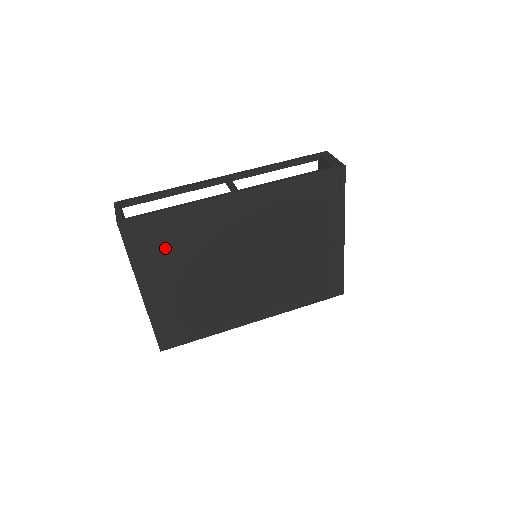
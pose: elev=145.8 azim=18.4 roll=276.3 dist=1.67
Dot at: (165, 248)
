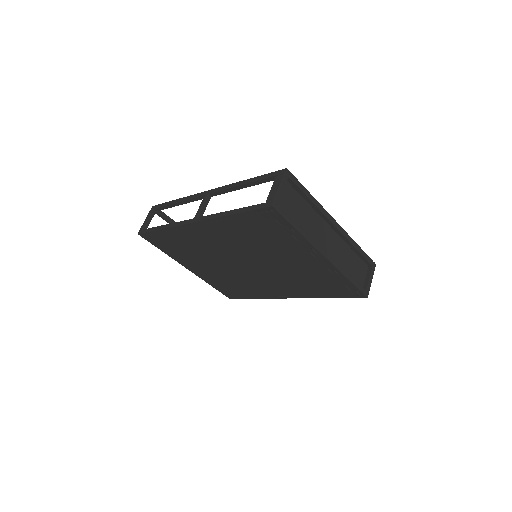
Dot at: (177, 248)
